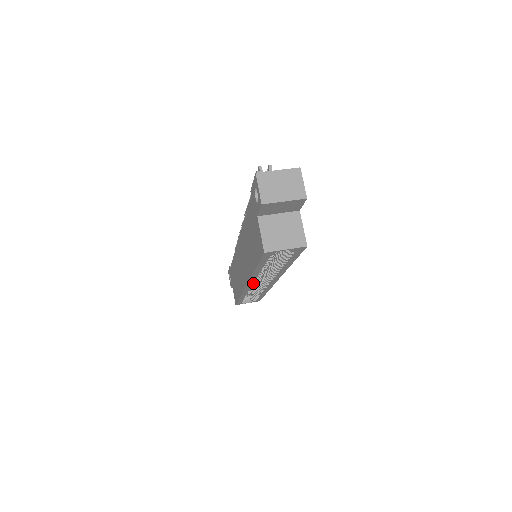
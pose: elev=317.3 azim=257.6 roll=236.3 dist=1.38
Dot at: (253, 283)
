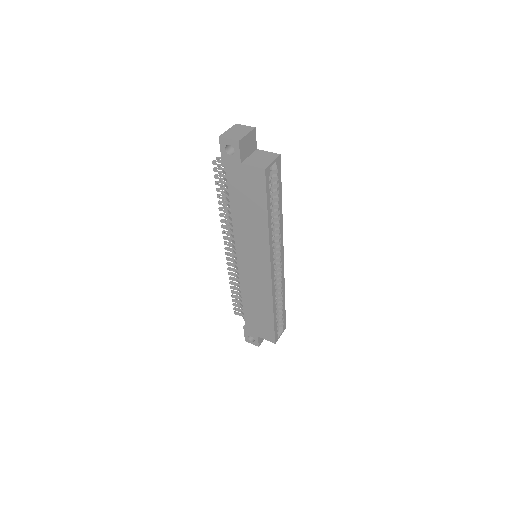
Dot at: (273, 260)
